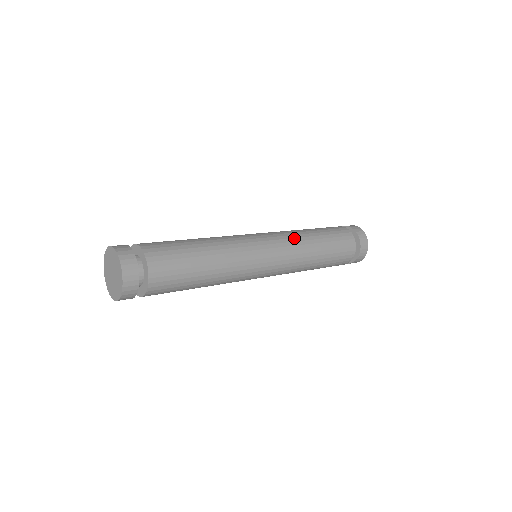
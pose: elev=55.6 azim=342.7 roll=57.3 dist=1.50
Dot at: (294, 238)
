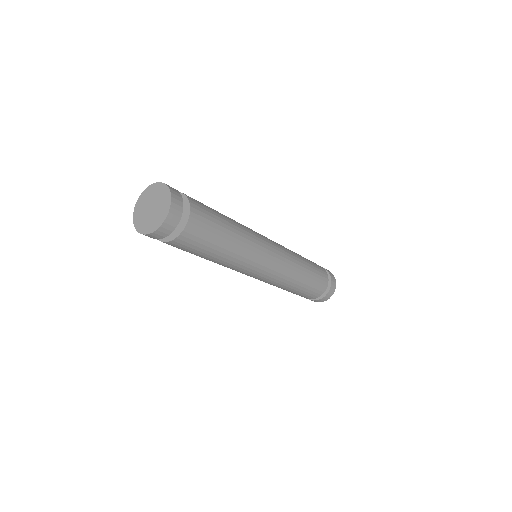
Dot at: (292, 266)
